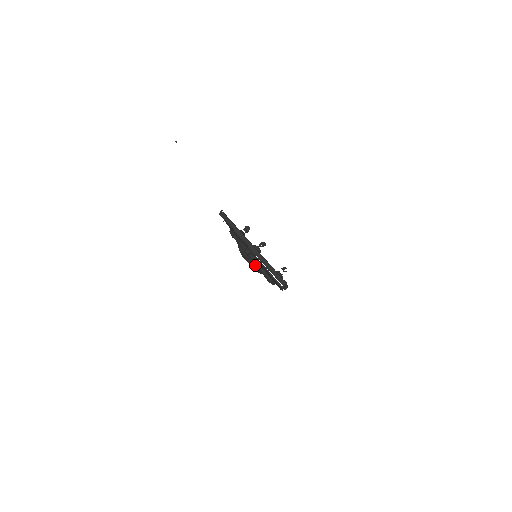
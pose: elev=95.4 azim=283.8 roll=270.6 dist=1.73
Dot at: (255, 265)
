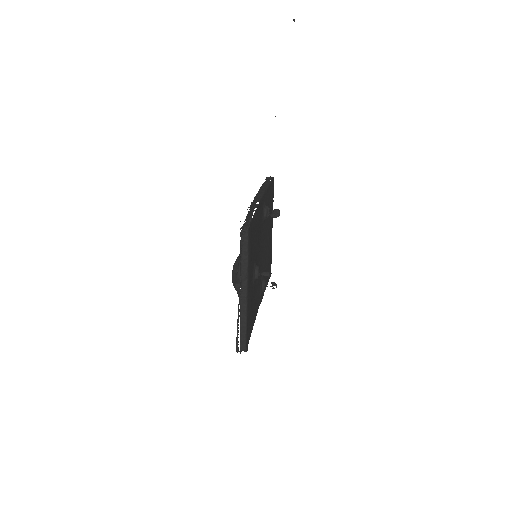
Dot at: occluded
